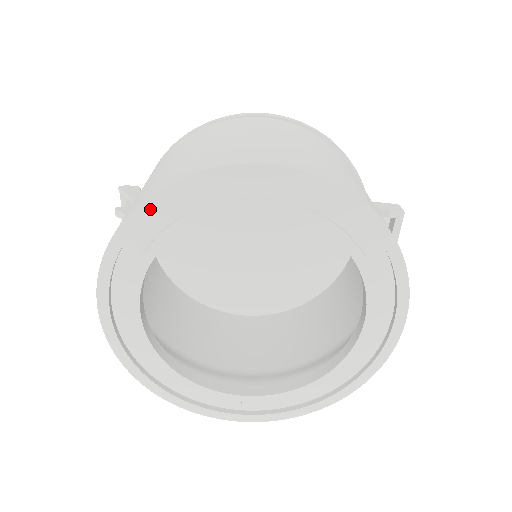
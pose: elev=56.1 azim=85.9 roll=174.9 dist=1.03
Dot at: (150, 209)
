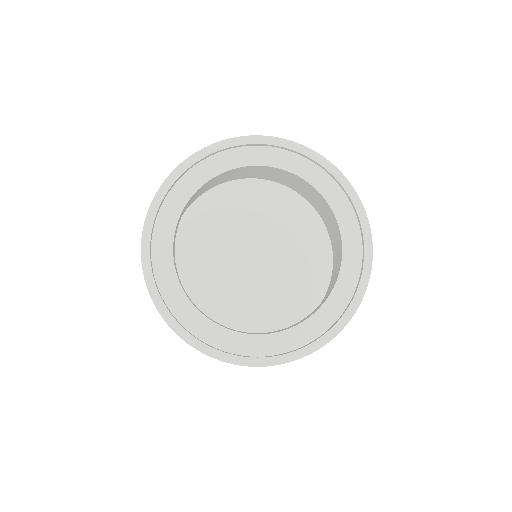
Dot at: (190, 164)
